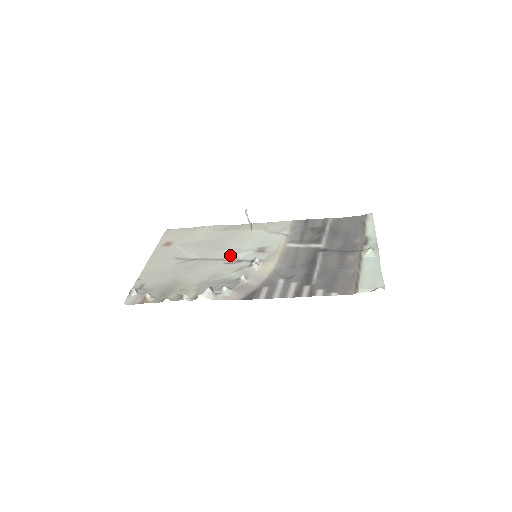
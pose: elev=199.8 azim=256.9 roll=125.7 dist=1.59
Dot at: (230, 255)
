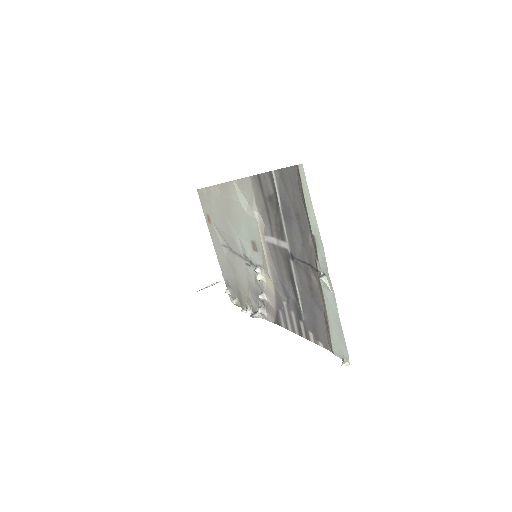
Dot at: (242, 251)
